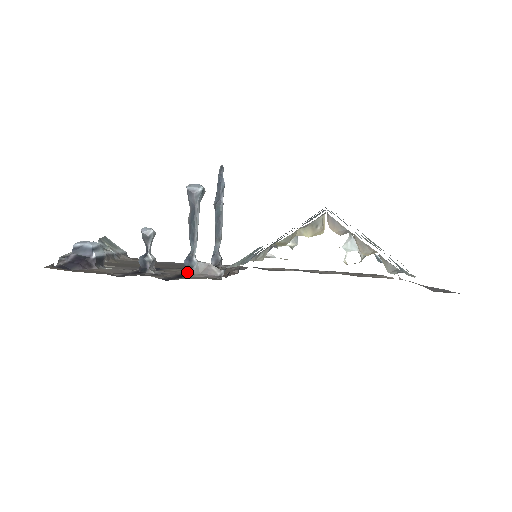
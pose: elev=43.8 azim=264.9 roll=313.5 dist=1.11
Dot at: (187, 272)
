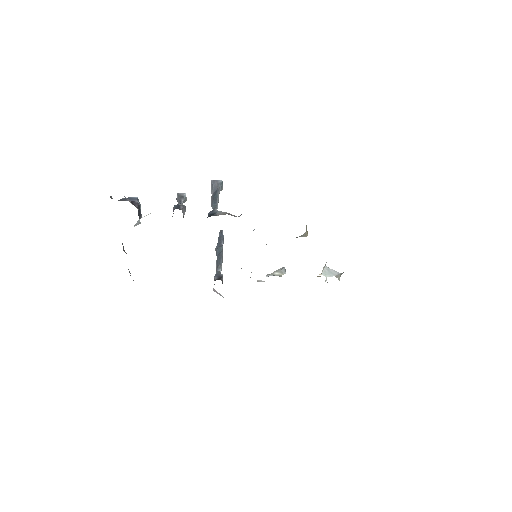
Dot at: (211, 215)
